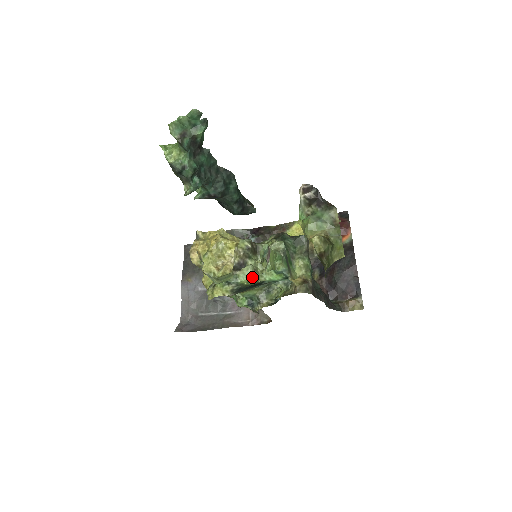
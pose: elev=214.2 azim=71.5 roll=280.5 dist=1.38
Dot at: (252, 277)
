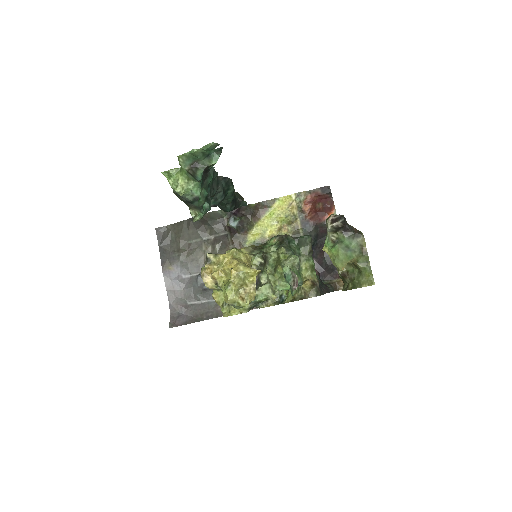
Dot at: (272, 297)
